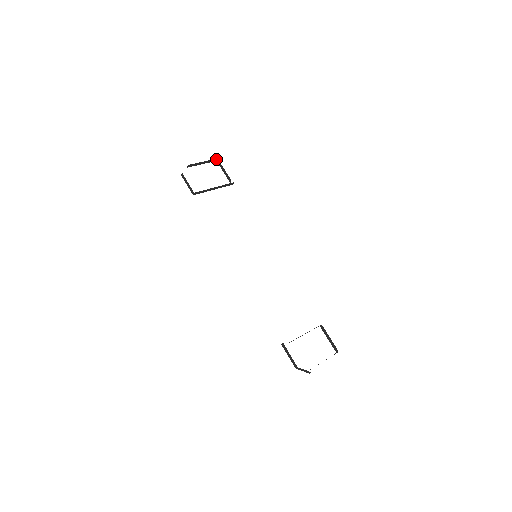
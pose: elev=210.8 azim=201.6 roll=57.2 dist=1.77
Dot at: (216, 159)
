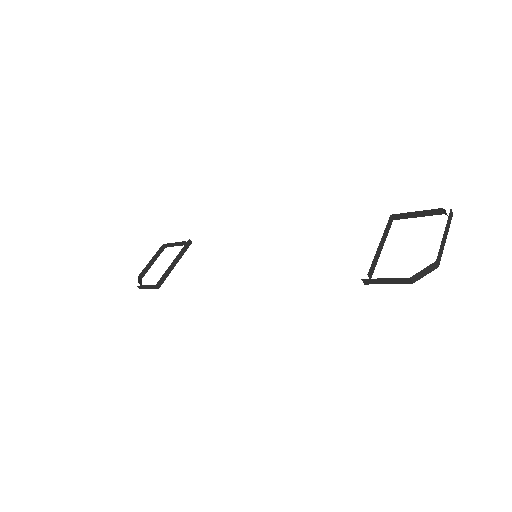
Dot at: (162, 246)
